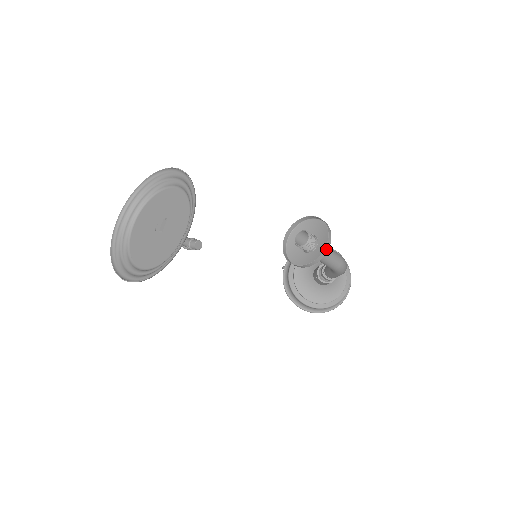
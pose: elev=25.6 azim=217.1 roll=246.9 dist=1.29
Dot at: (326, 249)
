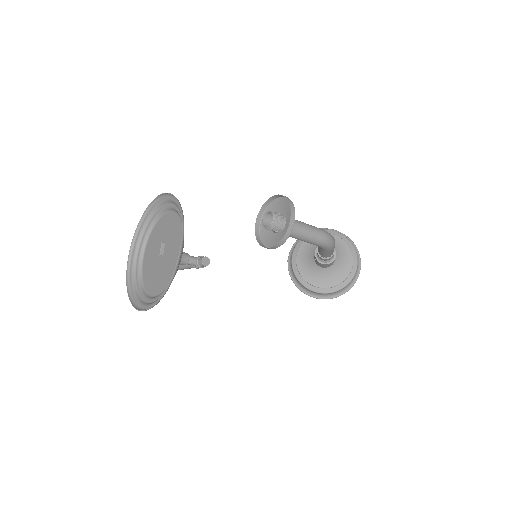
Dot at: (291, 223)
